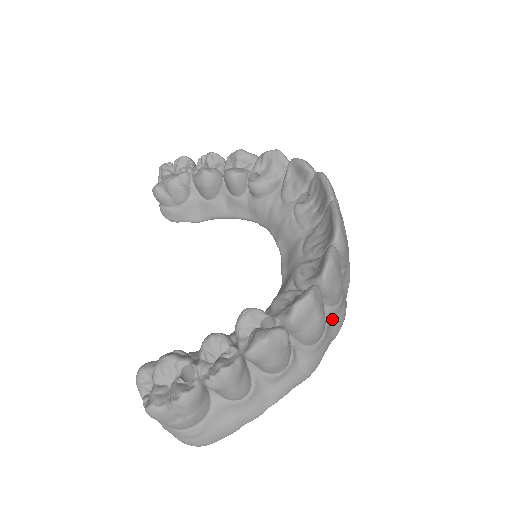
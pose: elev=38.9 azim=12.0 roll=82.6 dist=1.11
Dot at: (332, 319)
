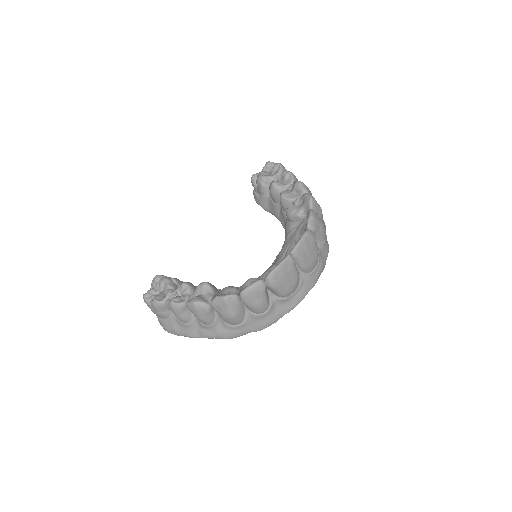
Dot at: (253, 320)
